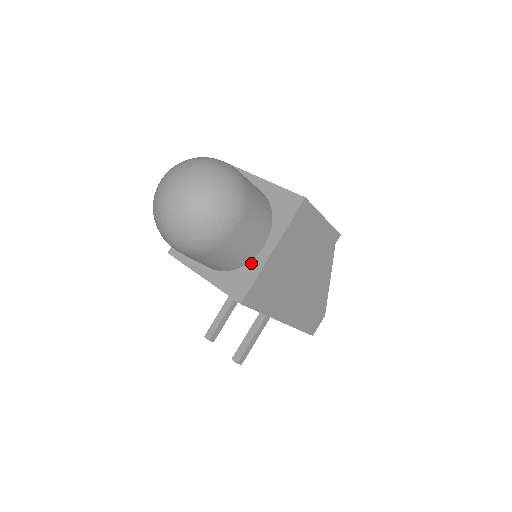
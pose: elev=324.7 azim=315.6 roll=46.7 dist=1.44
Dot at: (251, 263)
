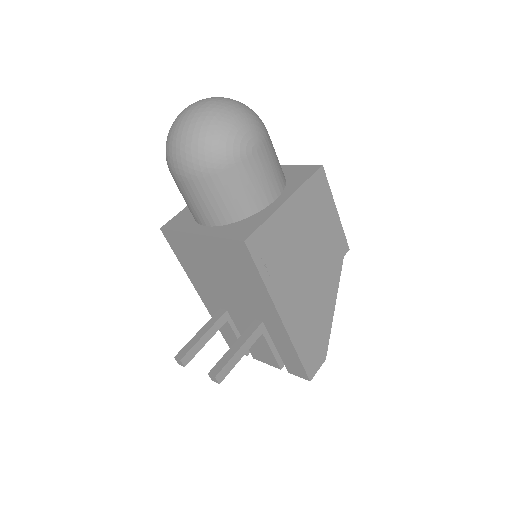
Dot at: (260, 212)
